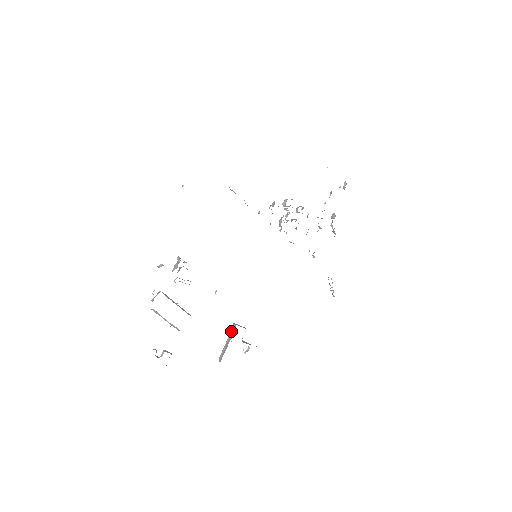
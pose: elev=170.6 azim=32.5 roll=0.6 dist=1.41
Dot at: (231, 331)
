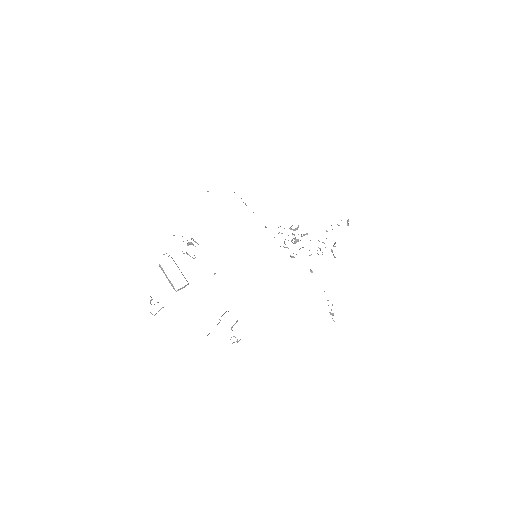
Dot at: (222, 315)
